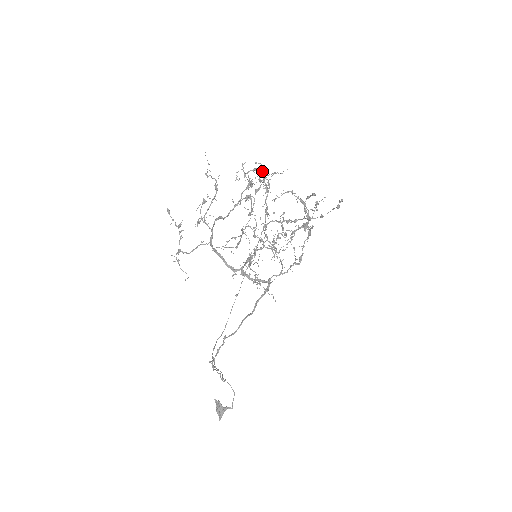
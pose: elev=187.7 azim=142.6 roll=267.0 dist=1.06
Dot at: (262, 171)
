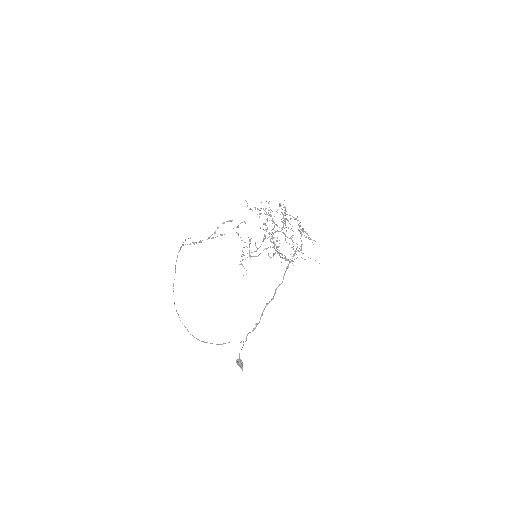
Dot at: occluded
